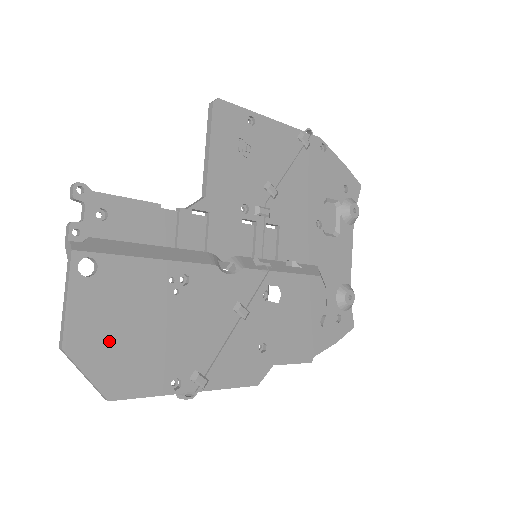
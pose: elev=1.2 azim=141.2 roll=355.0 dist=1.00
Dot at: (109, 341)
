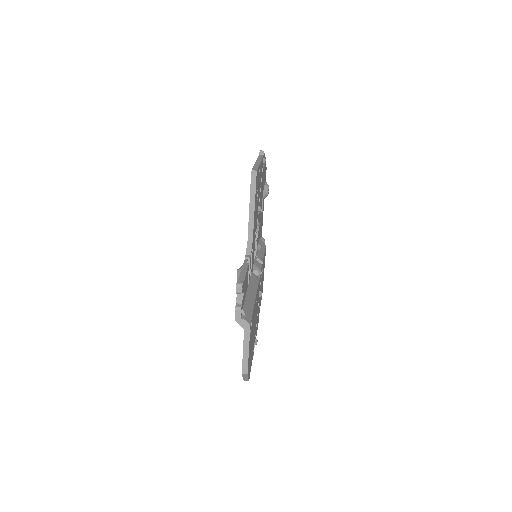
Dot at: (250, 355)
